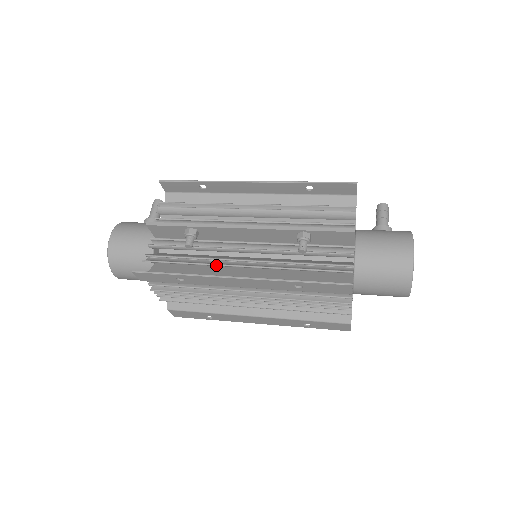
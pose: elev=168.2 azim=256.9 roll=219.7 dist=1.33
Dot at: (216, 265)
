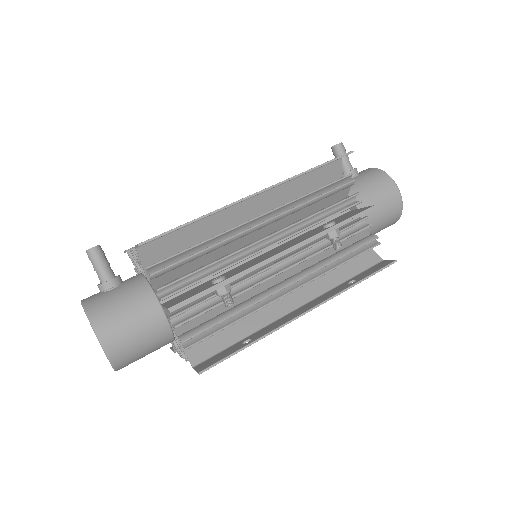
Dot at: (267, 305)
